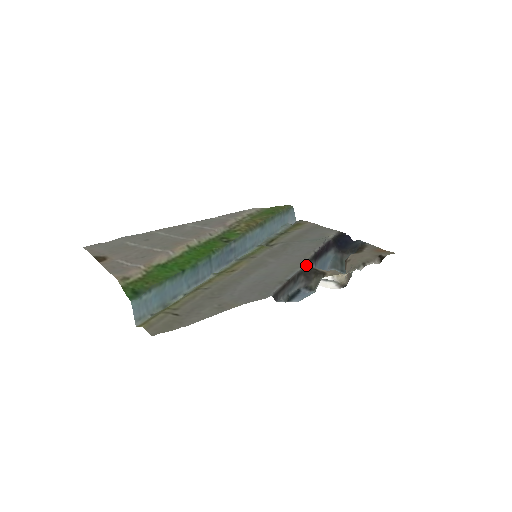
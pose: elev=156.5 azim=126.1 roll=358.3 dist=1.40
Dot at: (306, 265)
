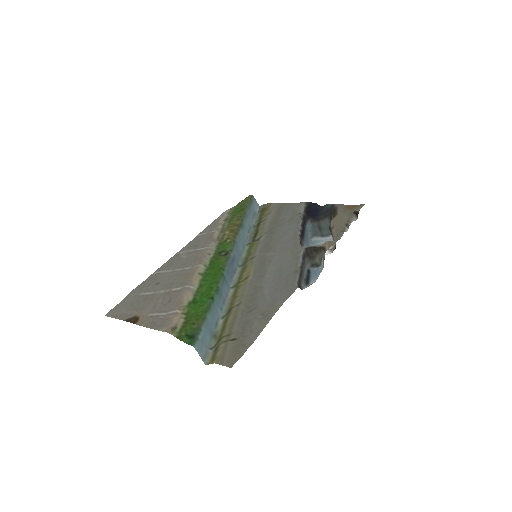
Dot at: (301, 246)
